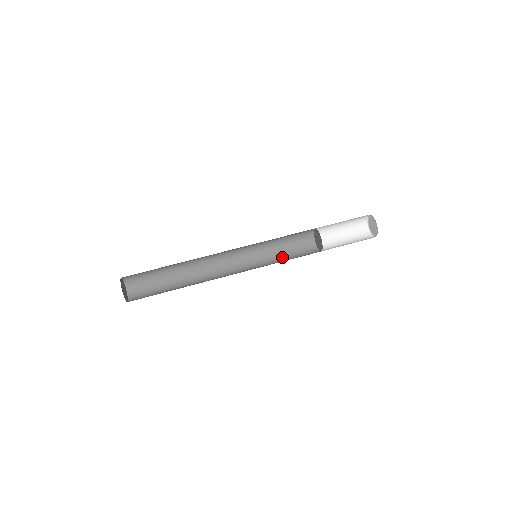
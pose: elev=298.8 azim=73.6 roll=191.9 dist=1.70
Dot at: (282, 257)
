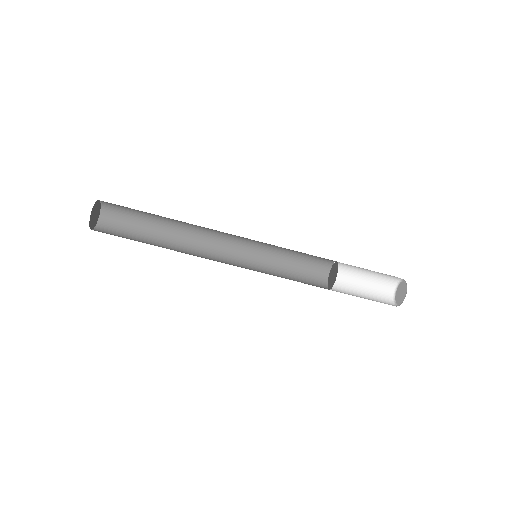
Dot at: (287, 259)
